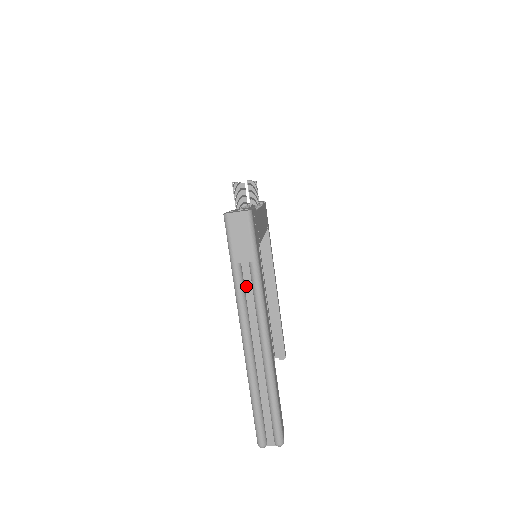
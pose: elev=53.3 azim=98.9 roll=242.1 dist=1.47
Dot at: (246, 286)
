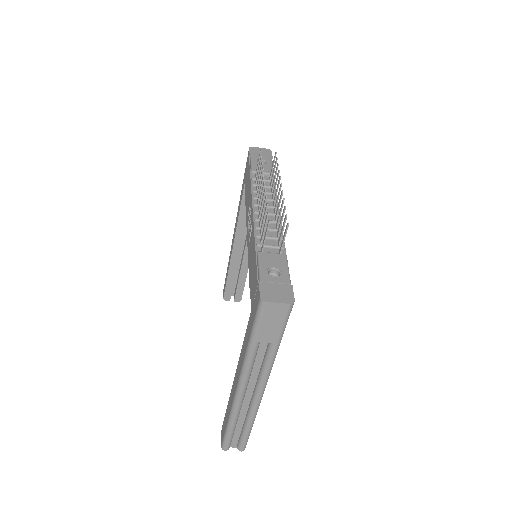
Dot at: (258, 354)
